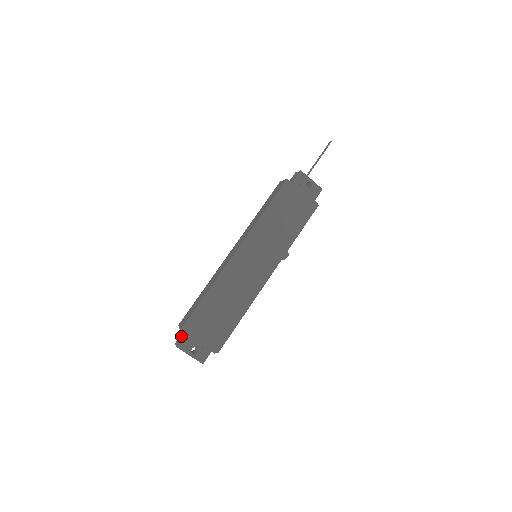
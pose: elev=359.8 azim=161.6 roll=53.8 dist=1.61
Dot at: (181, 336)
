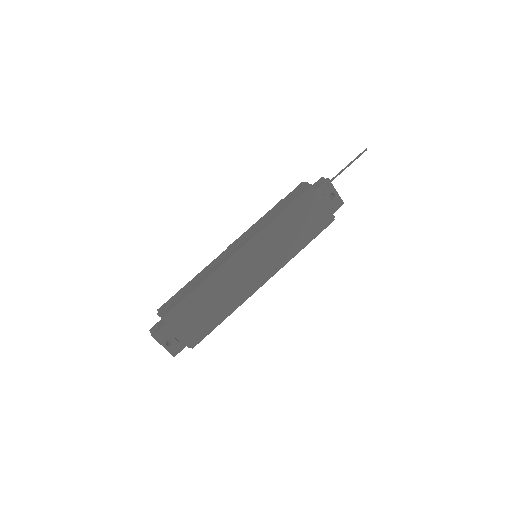
Dot at: (158, 324)
